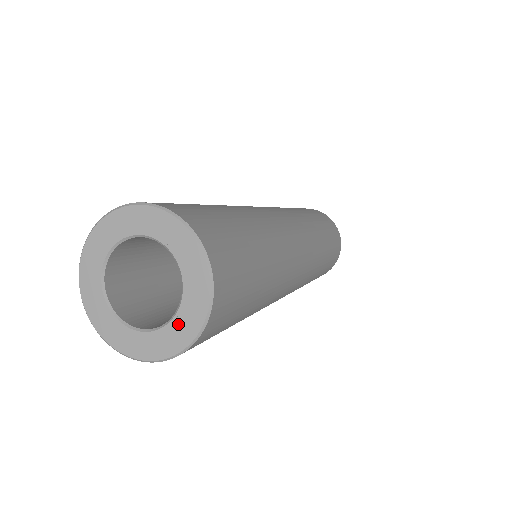
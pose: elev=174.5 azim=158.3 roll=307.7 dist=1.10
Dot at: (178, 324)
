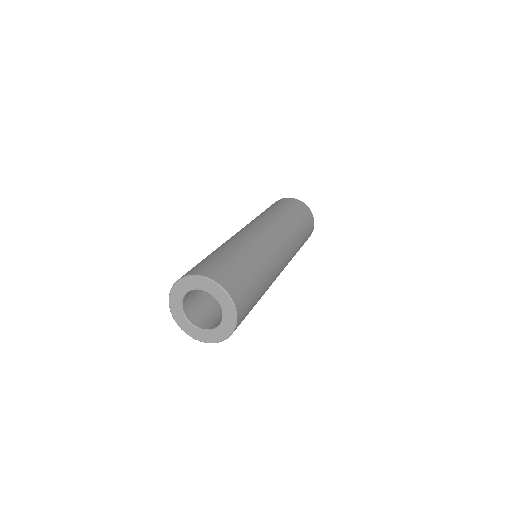
Dot at: (226, 316)
